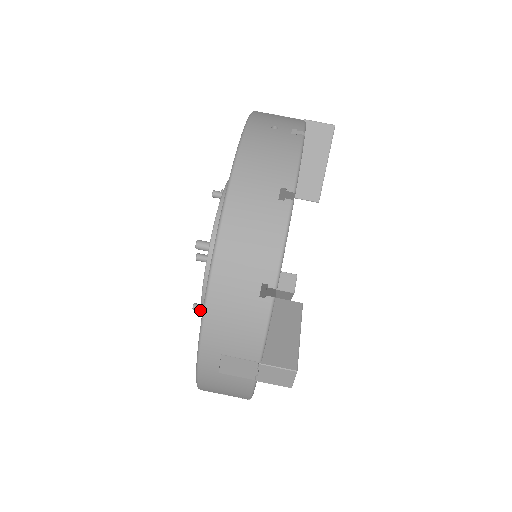
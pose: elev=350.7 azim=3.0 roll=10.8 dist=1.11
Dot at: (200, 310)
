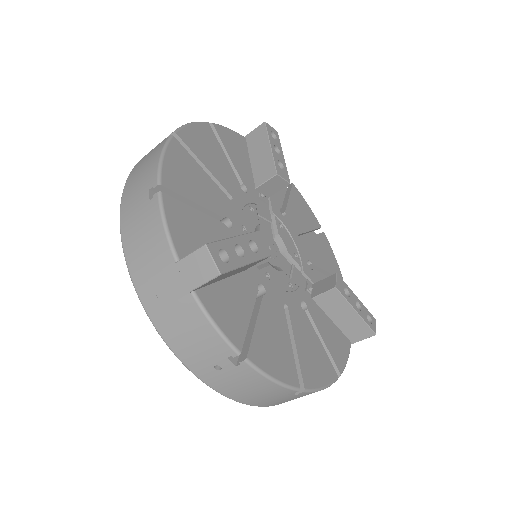
Dot at: occluded
